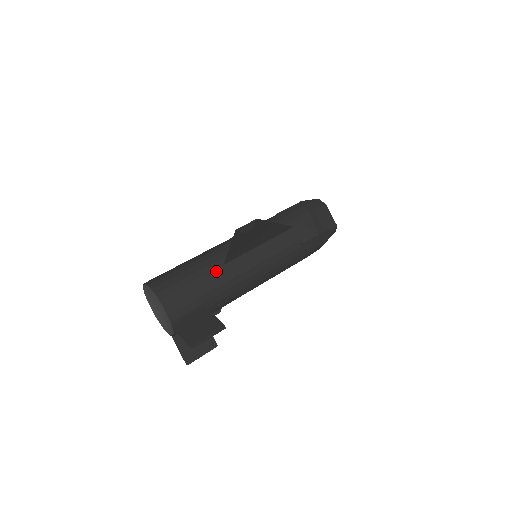
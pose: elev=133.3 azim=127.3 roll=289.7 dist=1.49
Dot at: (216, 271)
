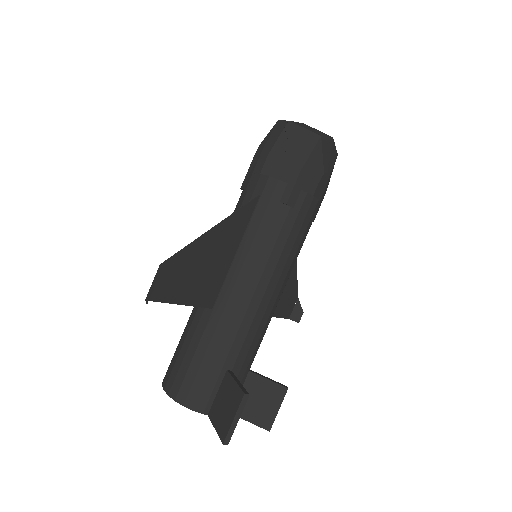
Dot at: (209, 324)
